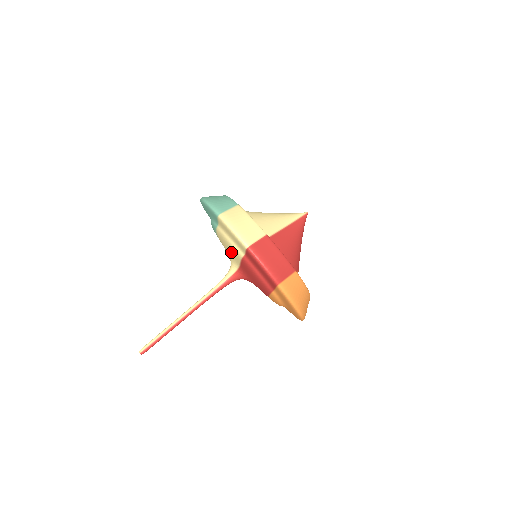
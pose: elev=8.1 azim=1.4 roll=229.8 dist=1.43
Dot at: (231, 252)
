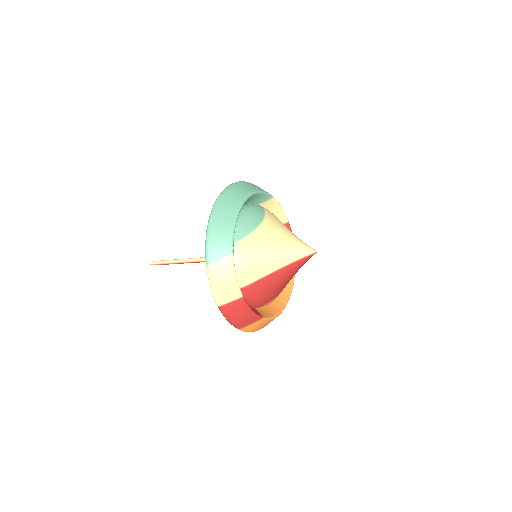
Dot at: occluded
